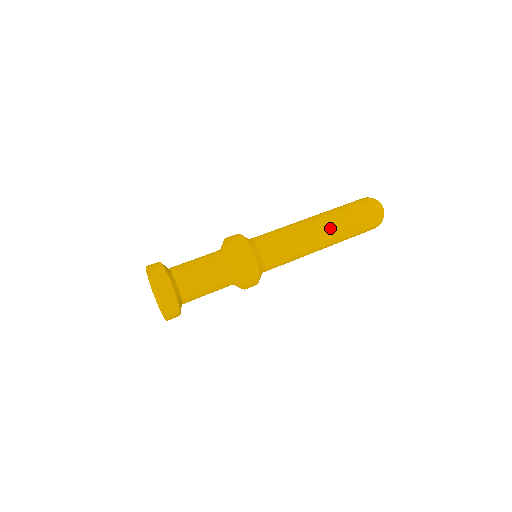
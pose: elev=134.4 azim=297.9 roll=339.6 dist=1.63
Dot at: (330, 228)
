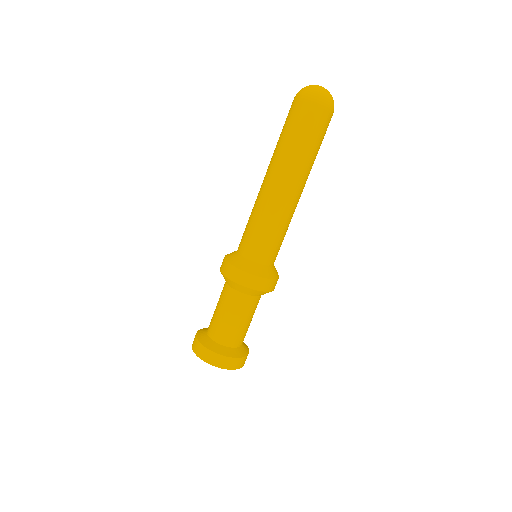
Dot at: occluded
